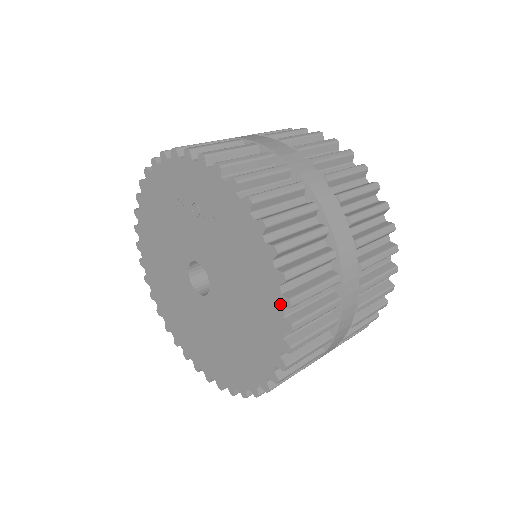
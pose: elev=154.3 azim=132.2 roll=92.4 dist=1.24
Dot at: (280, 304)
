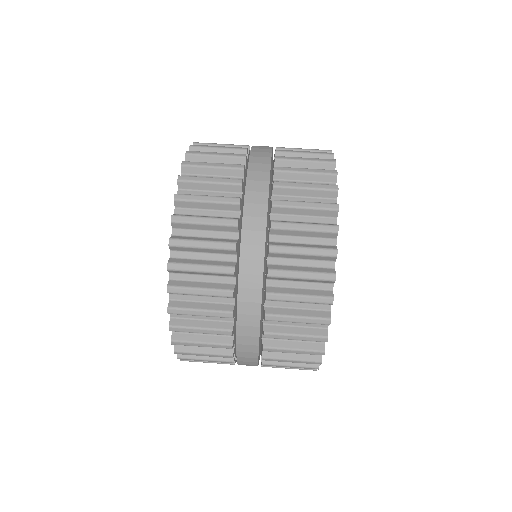
Dot at: occluded
